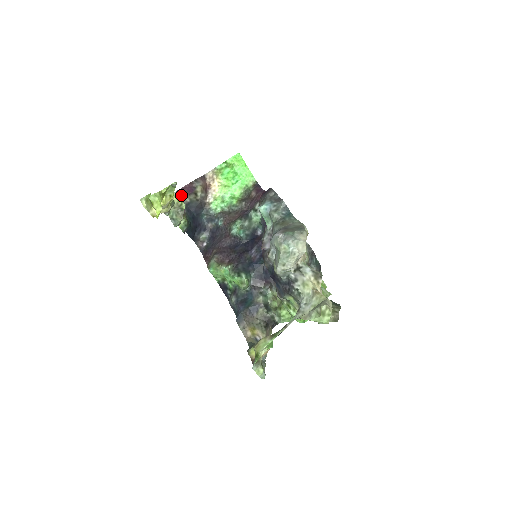
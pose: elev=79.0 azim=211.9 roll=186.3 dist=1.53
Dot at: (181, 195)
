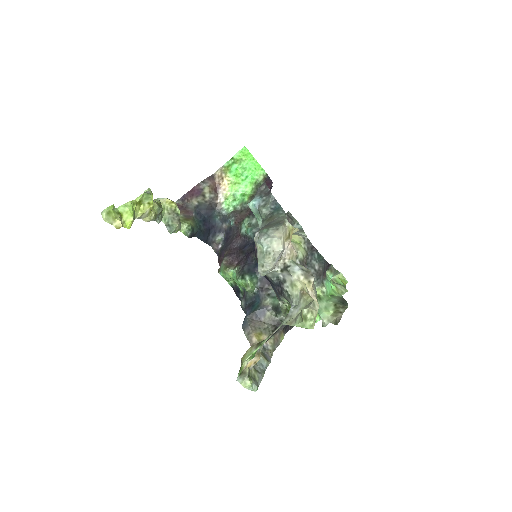
Dot at: (188, 199)
